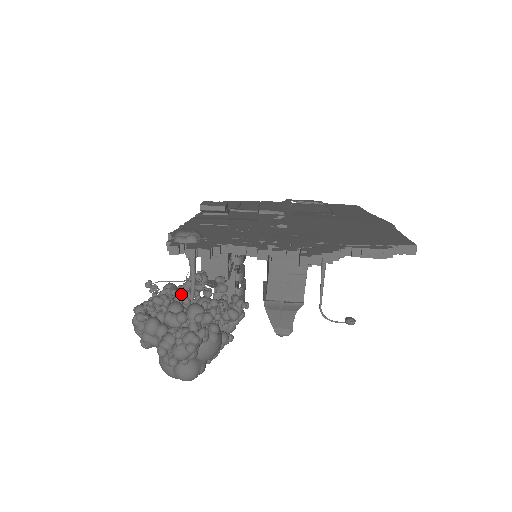
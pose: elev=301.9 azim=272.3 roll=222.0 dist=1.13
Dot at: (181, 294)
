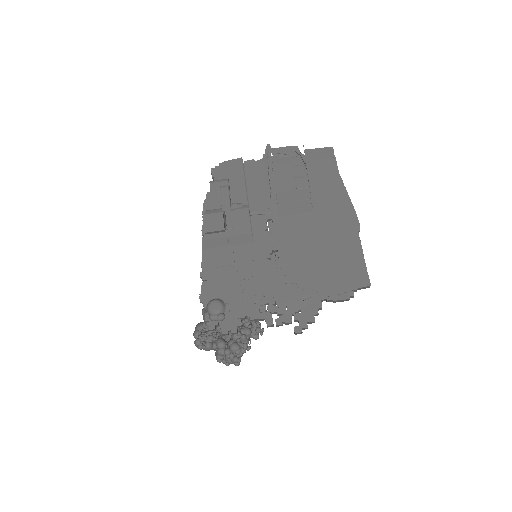
Dot at: occluded
